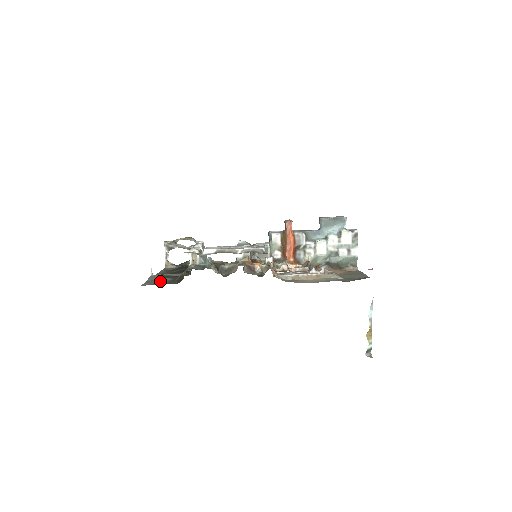
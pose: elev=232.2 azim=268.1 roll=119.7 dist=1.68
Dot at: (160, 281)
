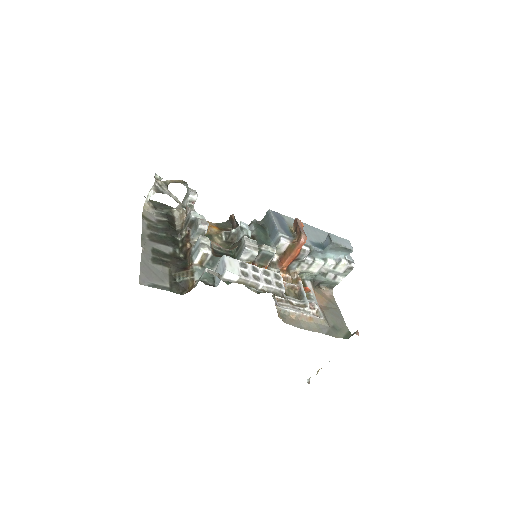
Dot at: (158, 274)
